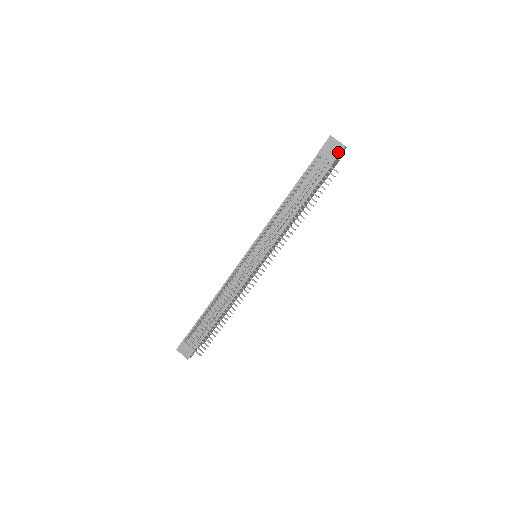
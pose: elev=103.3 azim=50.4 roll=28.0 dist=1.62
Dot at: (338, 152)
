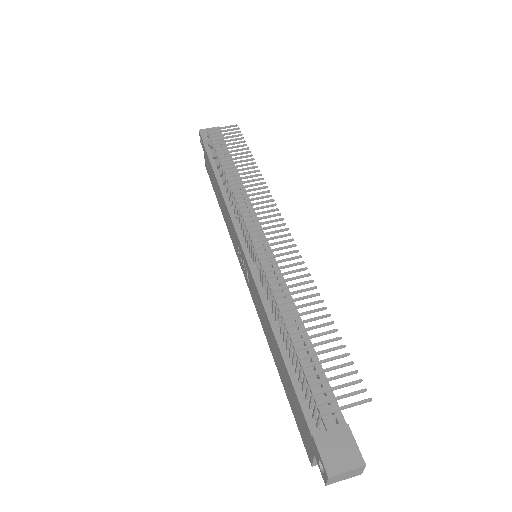
Dot at: occluded
